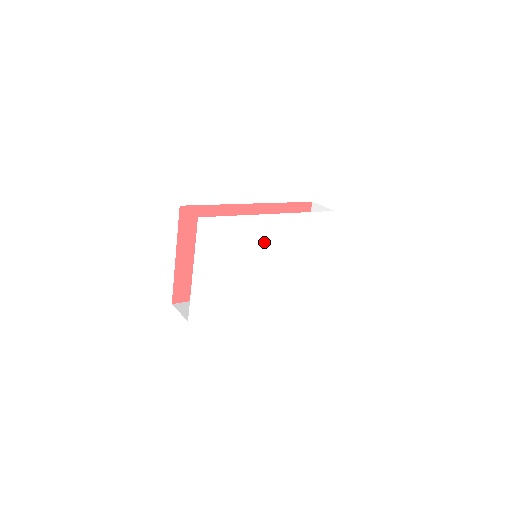
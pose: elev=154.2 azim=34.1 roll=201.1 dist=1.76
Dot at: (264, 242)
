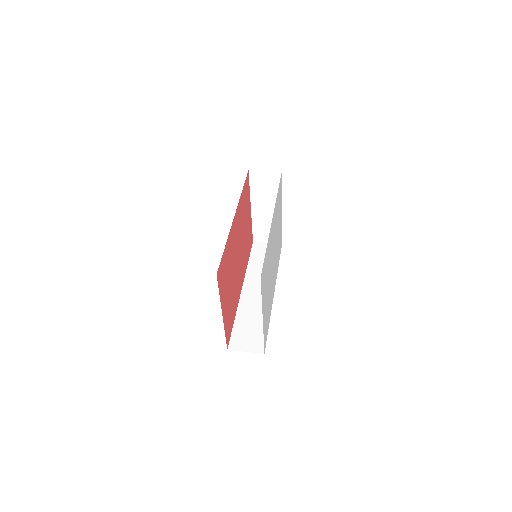
Dot at: (272, 244)
